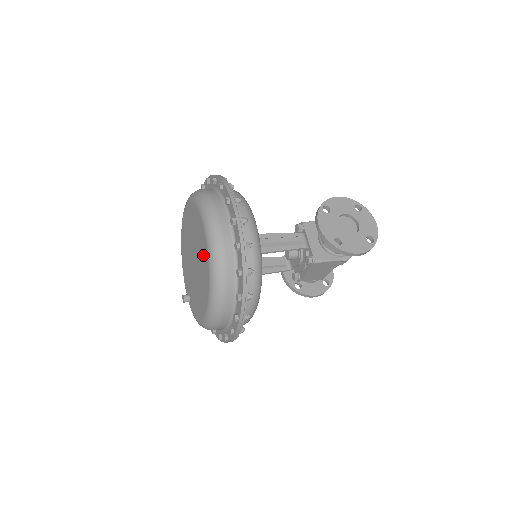
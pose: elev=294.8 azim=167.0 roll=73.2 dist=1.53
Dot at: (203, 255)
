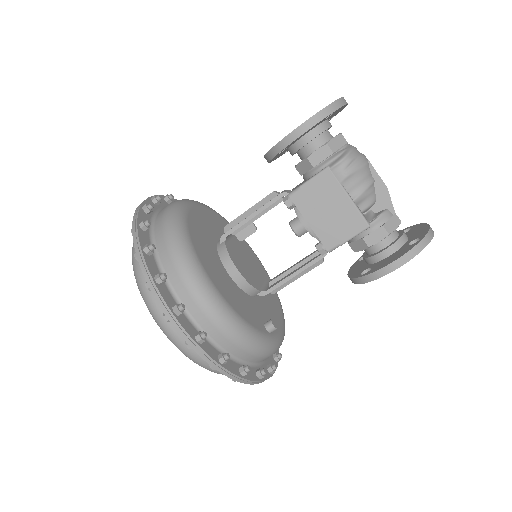
Dot at: occluded
